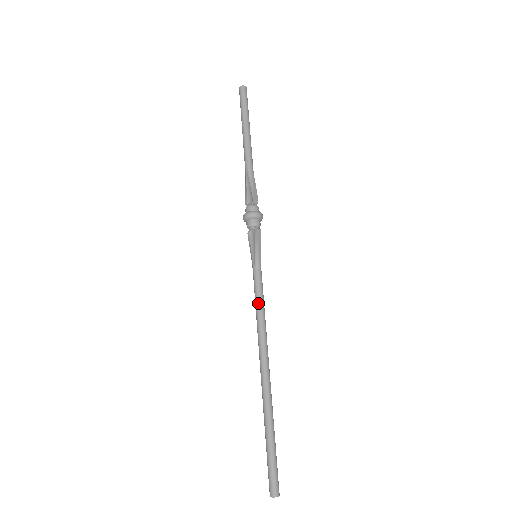
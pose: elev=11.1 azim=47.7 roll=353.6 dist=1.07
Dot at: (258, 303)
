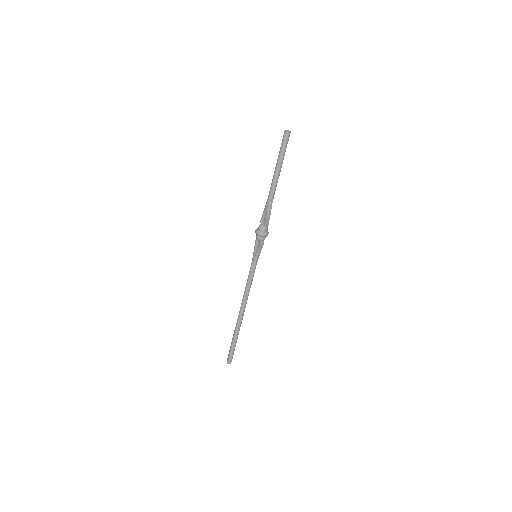
Dot at: (248, 283)
